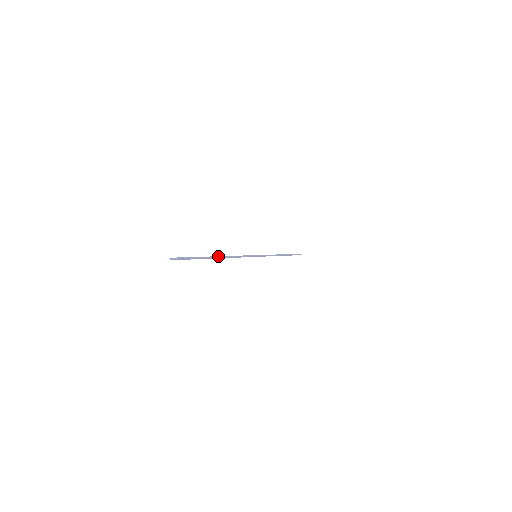
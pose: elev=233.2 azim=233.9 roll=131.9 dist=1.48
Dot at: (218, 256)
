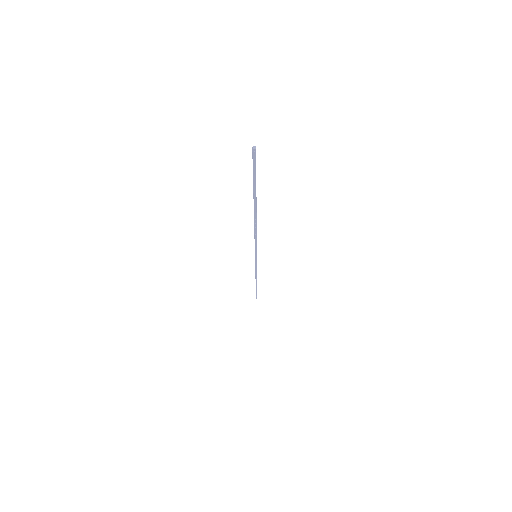
Dot at: (256, 211)
